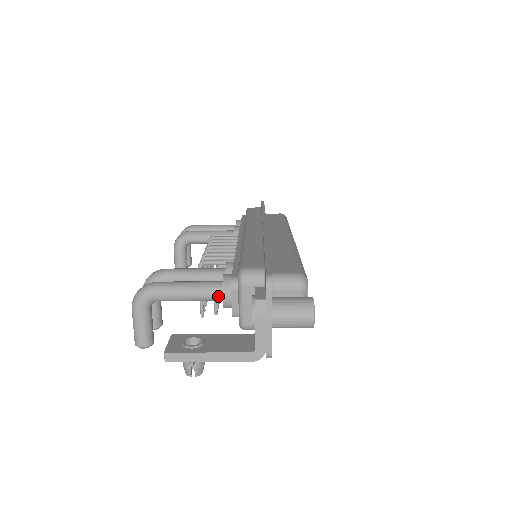
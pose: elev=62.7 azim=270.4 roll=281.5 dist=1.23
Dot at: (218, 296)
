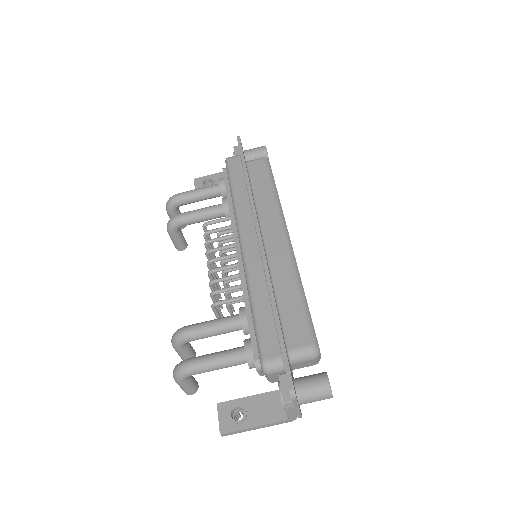
Dot at: (244, 363)
